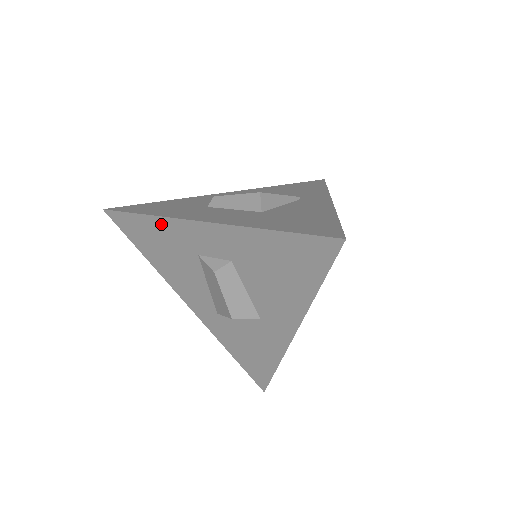
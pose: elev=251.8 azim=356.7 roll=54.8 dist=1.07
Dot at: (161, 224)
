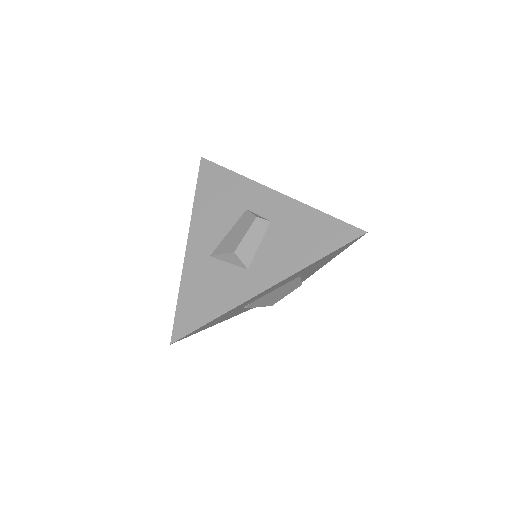
Dot at: (240, 181)
